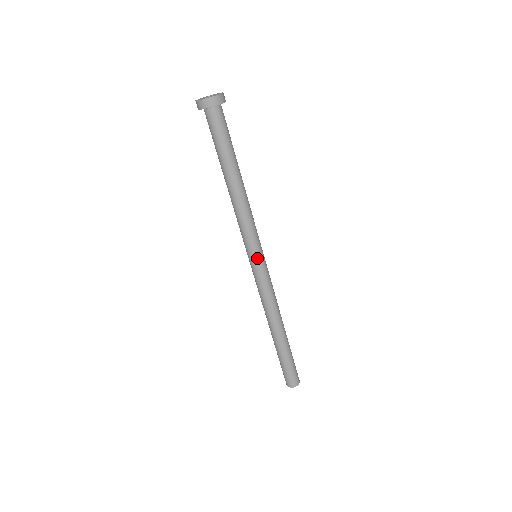
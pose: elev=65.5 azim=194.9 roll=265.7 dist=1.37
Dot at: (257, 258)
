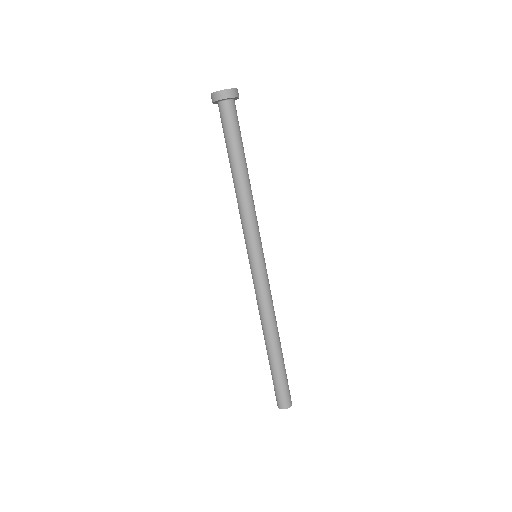
Dot at: (262, 255)
